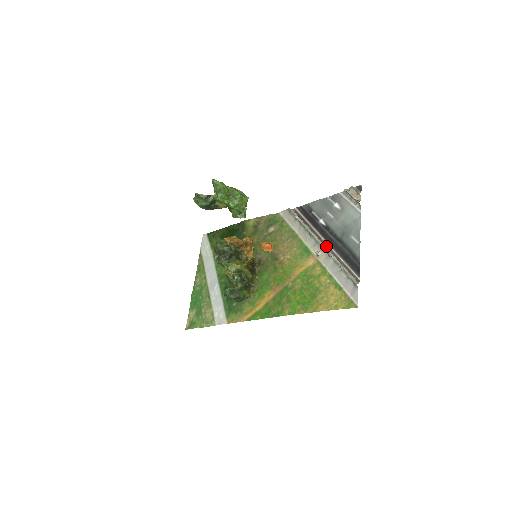
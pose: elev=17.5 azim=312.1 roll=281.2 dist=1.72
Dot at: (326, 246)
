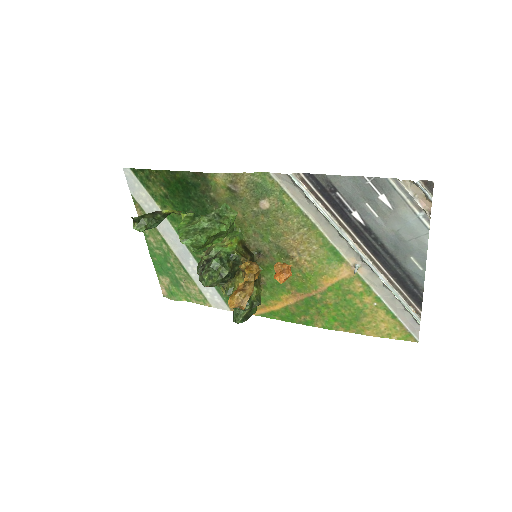
Dot at: (368, 256)
